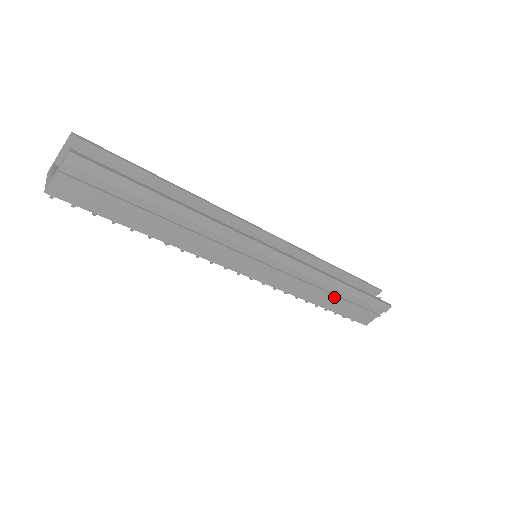
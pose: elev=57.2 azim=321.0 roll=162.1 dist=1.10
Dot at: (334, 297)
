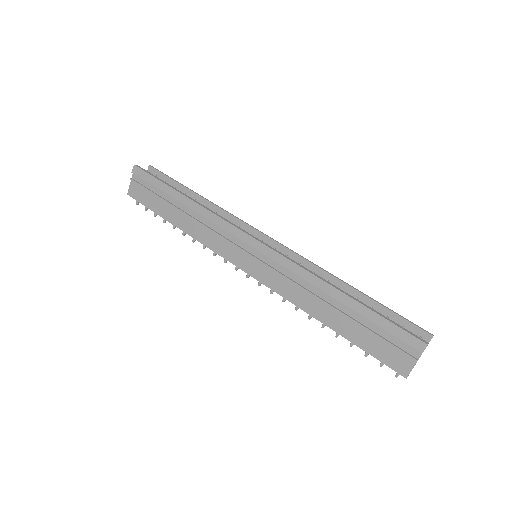
Dot at: (339, 313)
